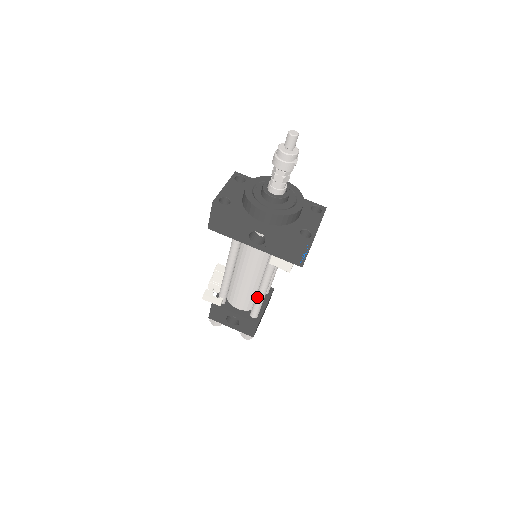
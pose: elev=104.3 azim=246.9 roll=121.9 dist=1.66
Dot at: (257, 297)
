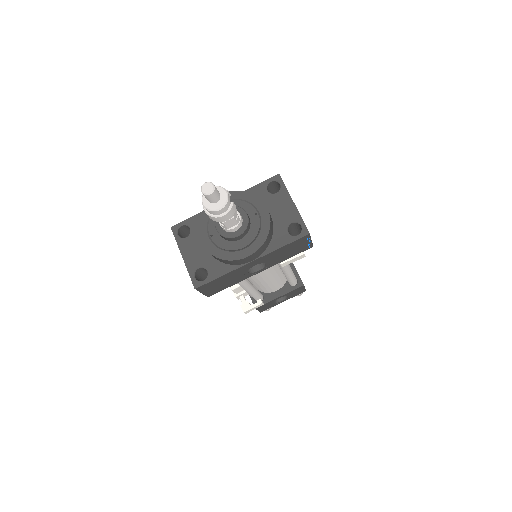
Dot at: (288, 278)
